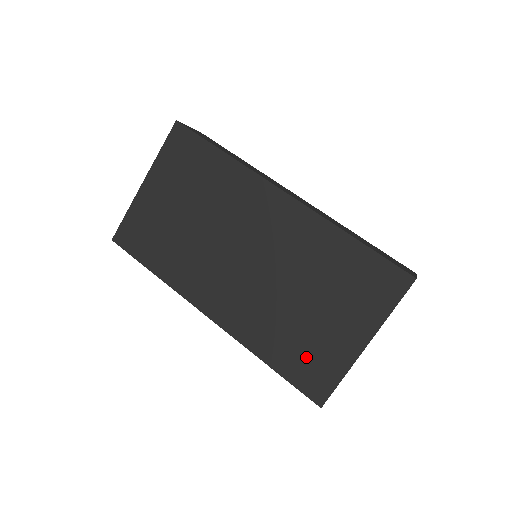
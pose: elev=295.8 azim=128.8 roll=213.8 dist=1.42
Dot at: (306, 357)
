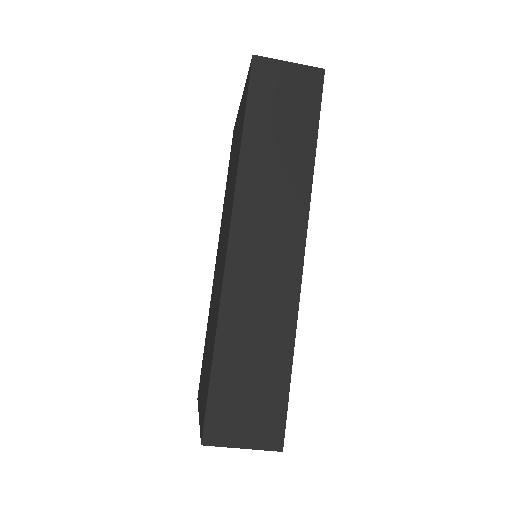
Dot at: (203, 364)
